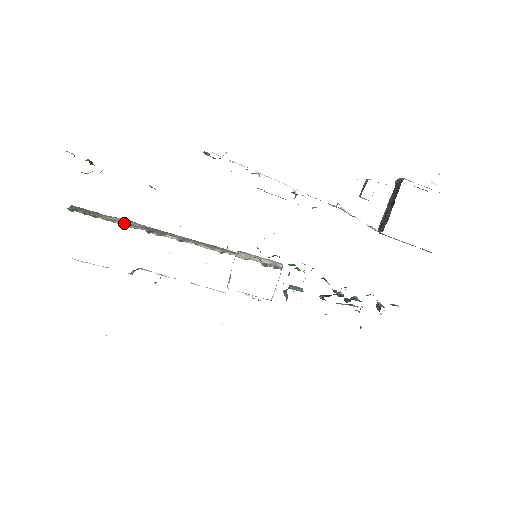
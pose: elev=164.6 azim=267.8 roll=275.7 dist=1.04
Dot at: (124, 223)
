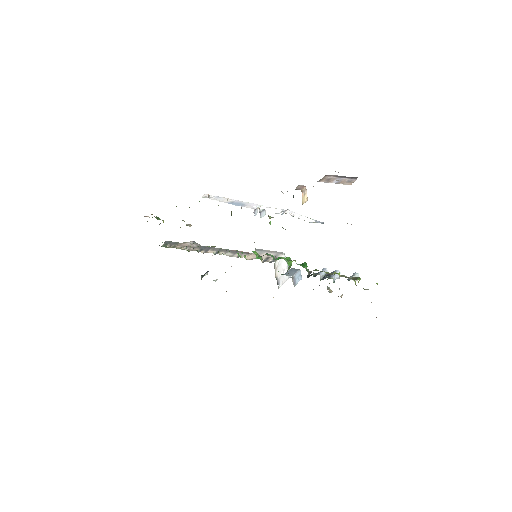
Dot at: (189, 247)
